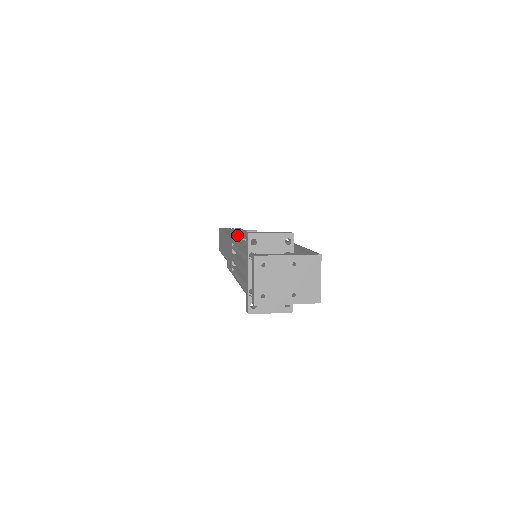
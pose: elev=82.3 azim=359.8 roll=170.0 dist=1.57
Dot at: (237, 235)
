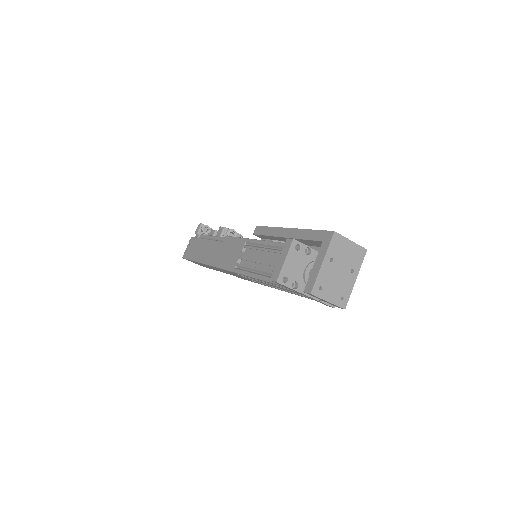
Dot at: (221, 259)
